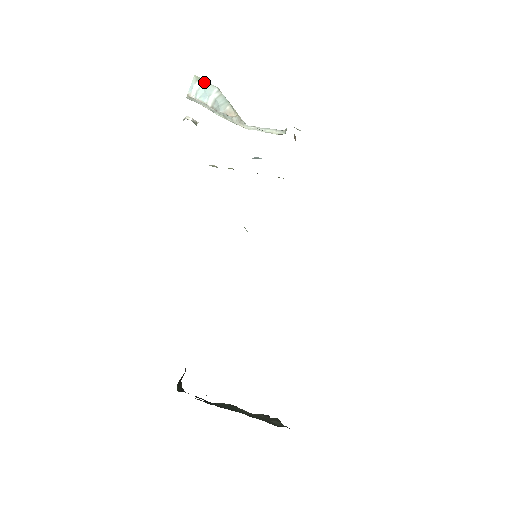
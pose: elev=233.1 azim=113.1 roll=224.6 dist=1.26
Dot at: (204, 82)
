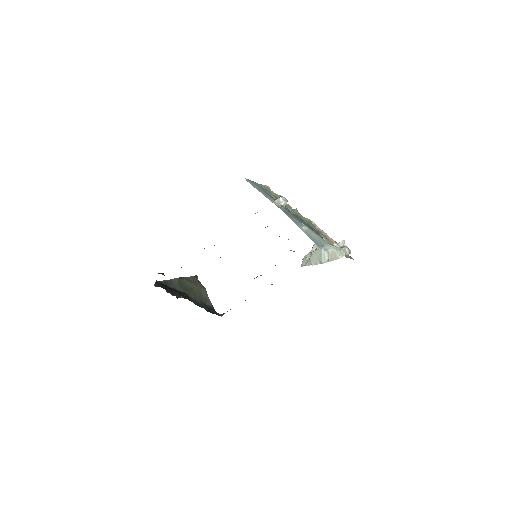
Dot at: (323, 248)
